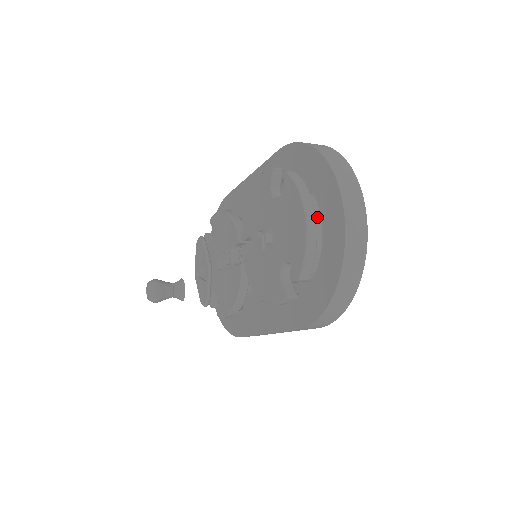
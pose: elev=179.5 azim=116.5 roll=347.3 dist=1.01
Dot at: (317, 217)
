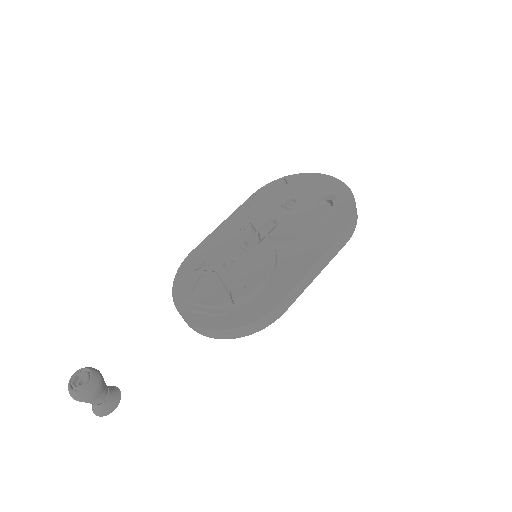
Dot at: occluded
